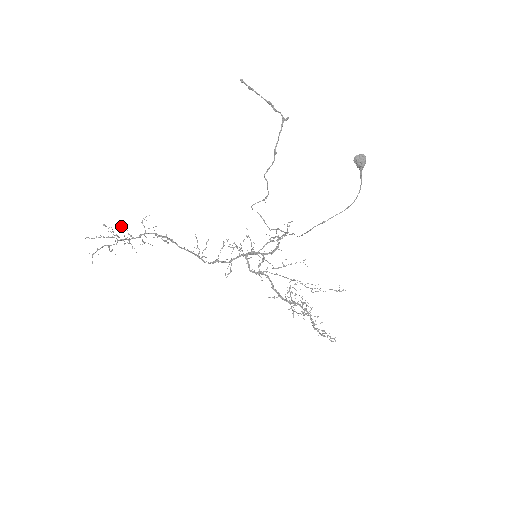
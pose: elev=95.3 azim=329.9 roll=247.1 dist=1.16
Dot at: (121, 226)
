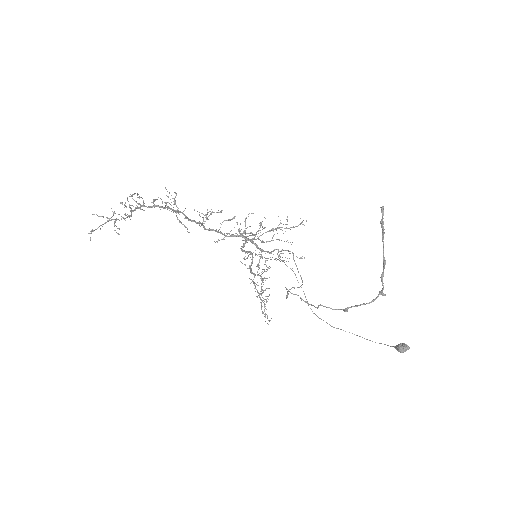
Dot at: (139, 197)
